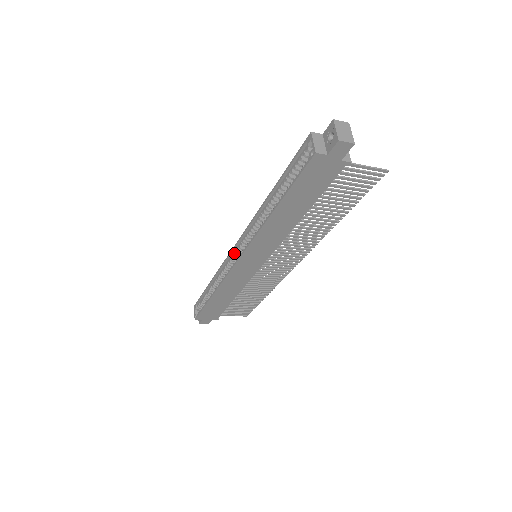
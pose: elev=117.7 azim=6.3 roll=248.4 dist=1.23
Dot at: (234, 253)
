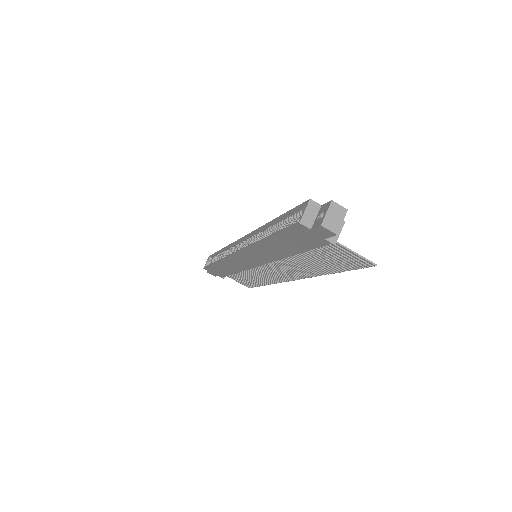
Dot at: (240, 243)
